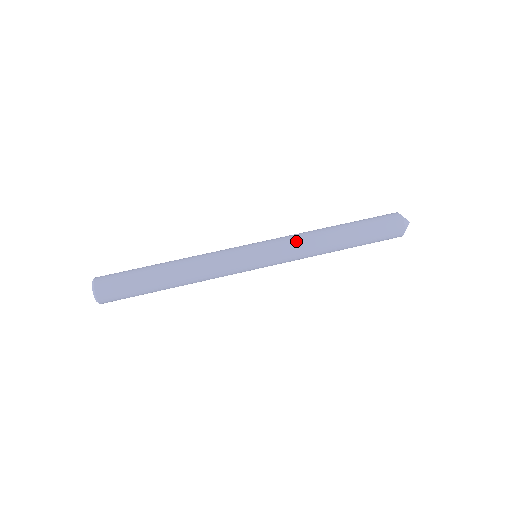
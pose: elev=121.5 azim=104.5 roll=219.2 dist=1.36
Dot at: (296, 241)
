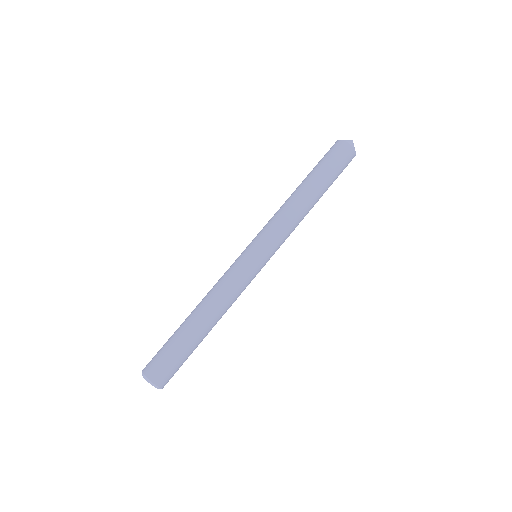
Dot at: (275, 218)
